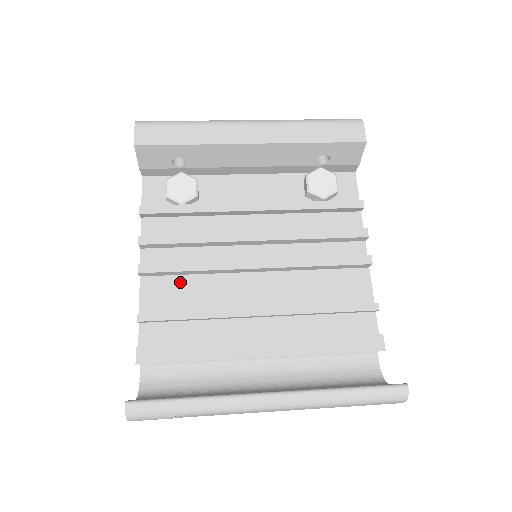
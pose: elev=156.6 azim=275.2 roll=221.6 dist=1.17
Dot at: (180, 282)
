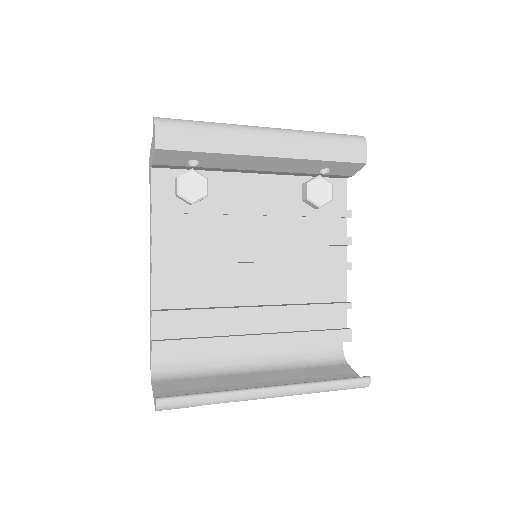
Dot at: (188, 279)
